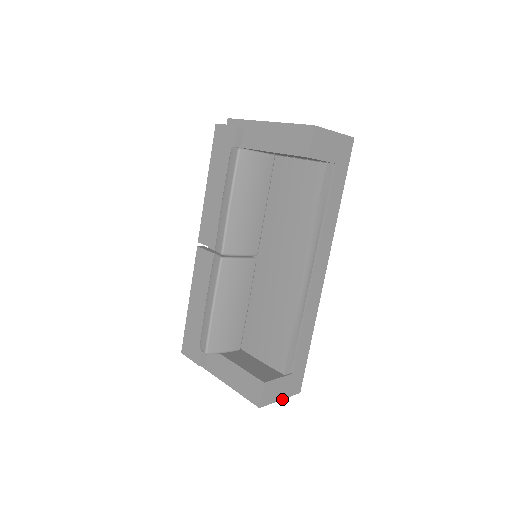
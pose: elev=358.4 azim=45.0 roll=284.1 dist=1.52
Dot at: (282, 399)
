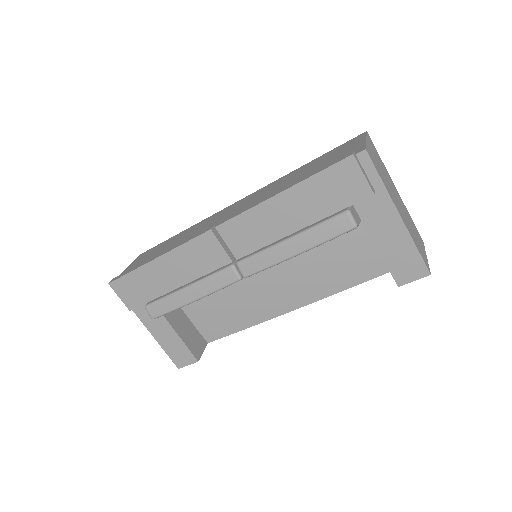
Dot at: occluded
